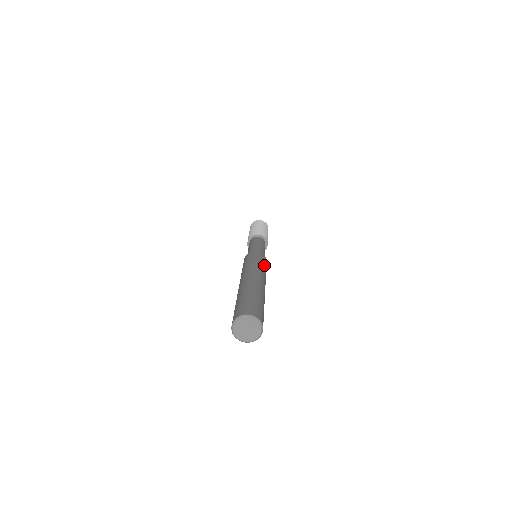
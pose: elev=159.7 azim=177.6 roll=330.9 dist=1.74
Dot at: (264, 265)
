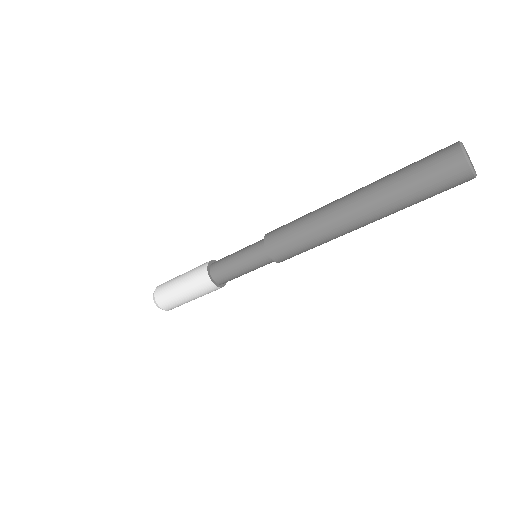
Dot at: occluded
